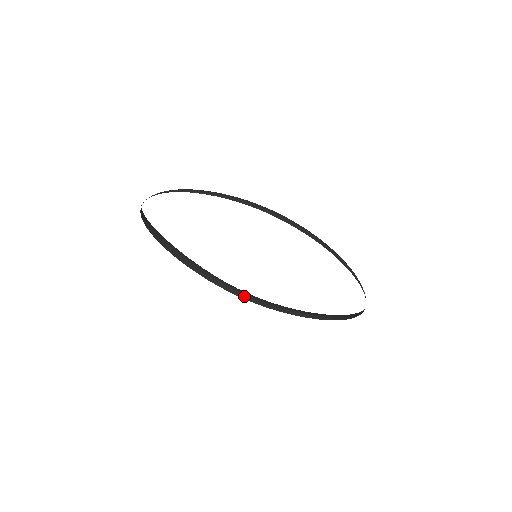
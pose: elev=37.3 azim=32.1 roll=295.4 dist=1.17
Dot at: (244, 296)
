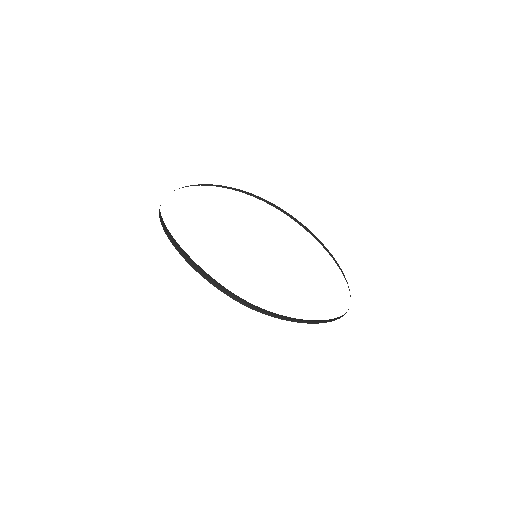
Dot at: (248, 305)
